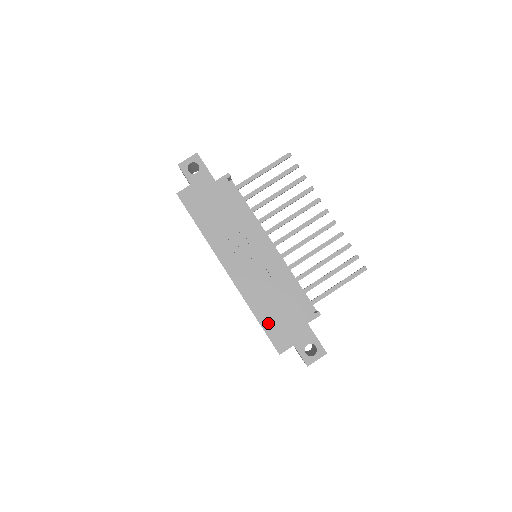
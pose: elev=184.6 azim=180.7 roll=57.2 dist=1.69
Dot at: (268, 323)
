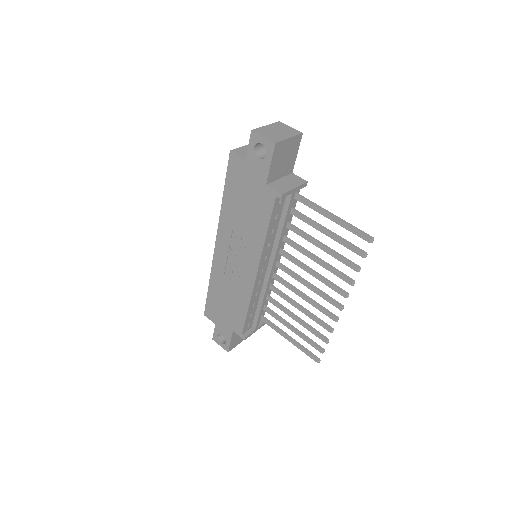
Dot at: (212, 297)
